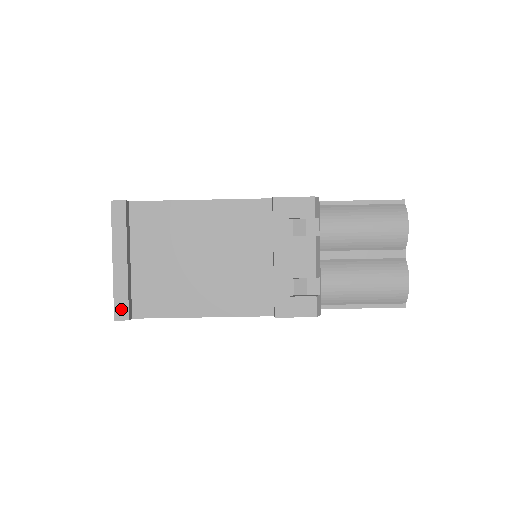
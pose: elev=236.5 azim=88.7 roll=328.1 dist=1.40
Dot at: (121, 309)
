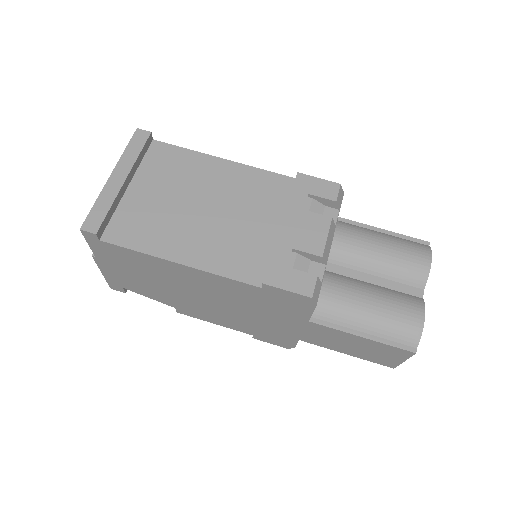
Dot at: (94, 221)
